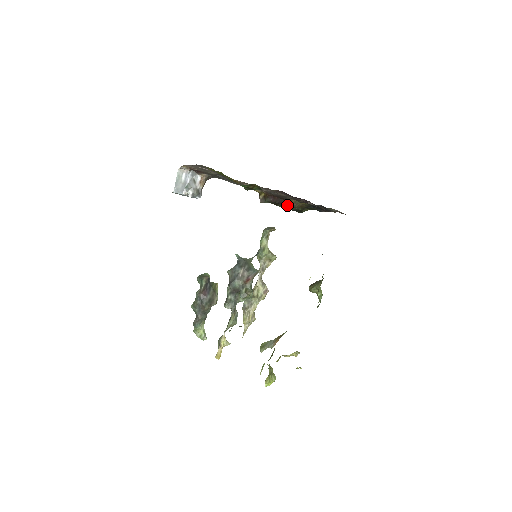
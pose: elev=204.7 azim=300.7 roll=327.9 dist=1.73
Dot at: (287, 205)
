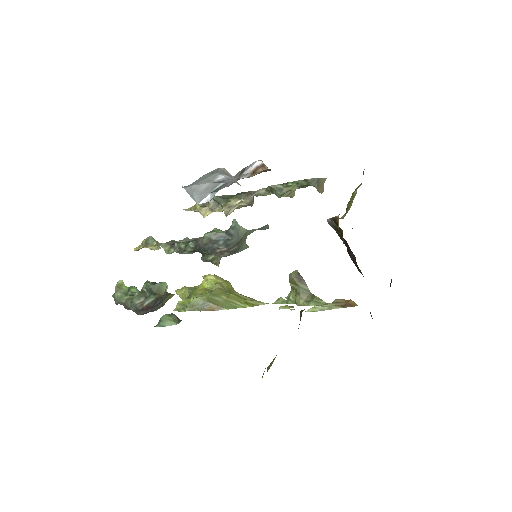
Dot at: (353, 262)
